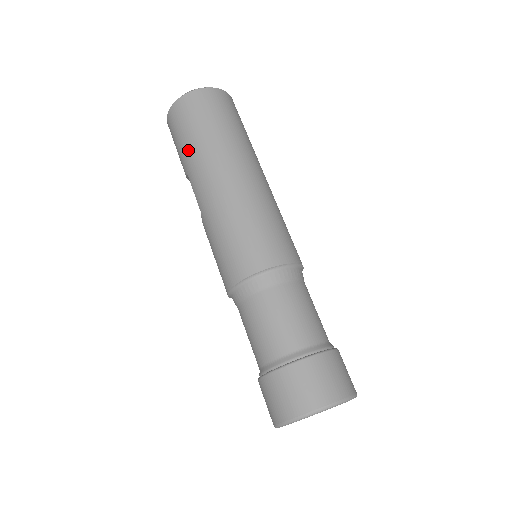
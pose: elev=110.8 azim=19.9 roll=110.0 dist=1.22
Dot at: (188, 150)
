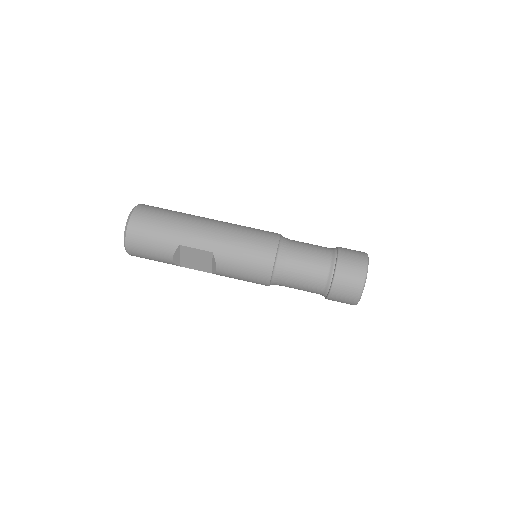
Dot at: (170, 230)
